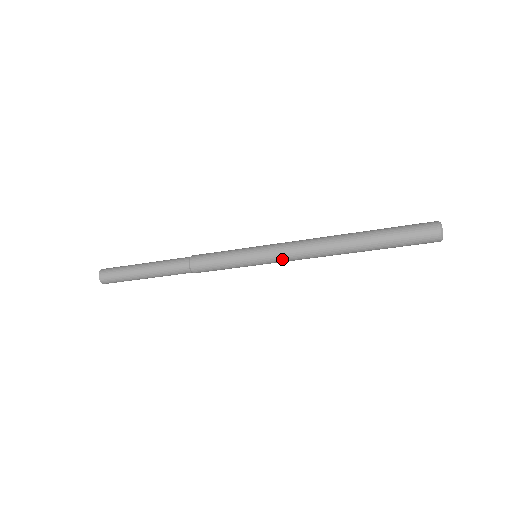
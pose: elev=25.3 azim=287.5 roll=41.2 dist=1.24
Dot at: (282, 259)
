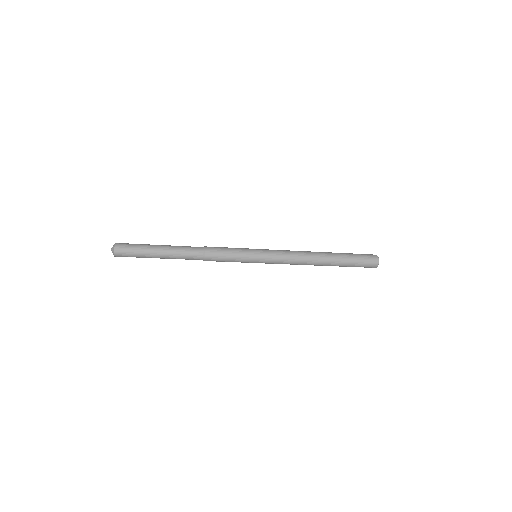
Dot at: (278, 259)
